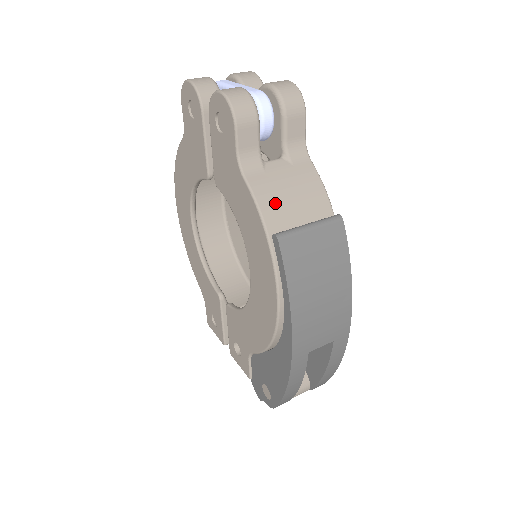
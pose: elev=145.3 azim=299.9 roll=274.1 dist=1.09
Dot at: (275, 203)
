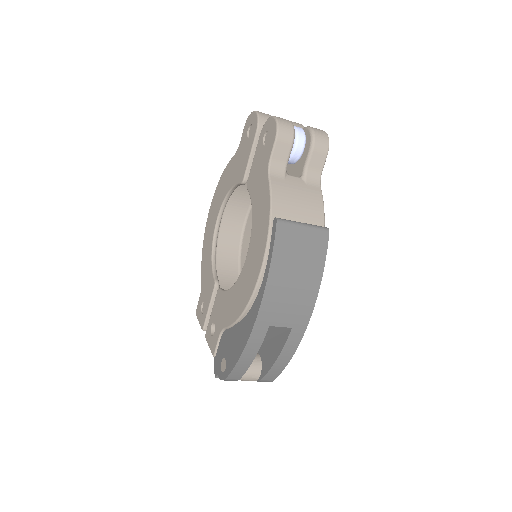
Dot at: (284, 201)
